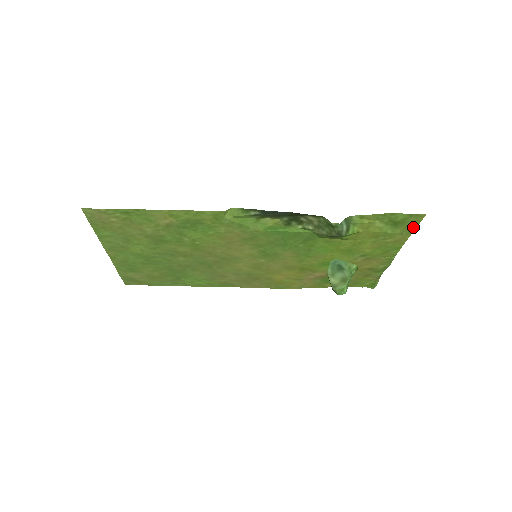
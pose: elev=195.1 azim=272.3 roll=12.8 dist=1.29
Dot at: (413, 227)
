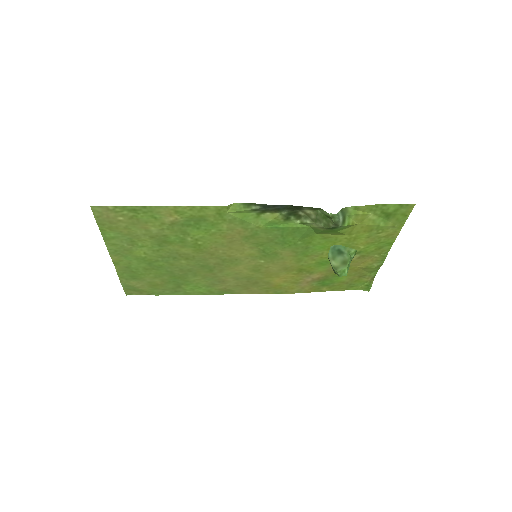
Dot at: (404, 219)
